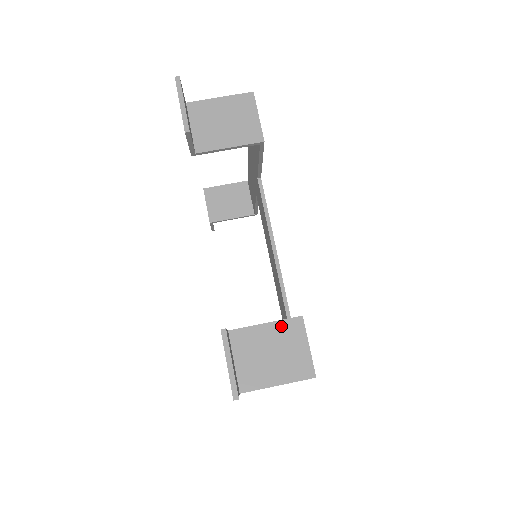
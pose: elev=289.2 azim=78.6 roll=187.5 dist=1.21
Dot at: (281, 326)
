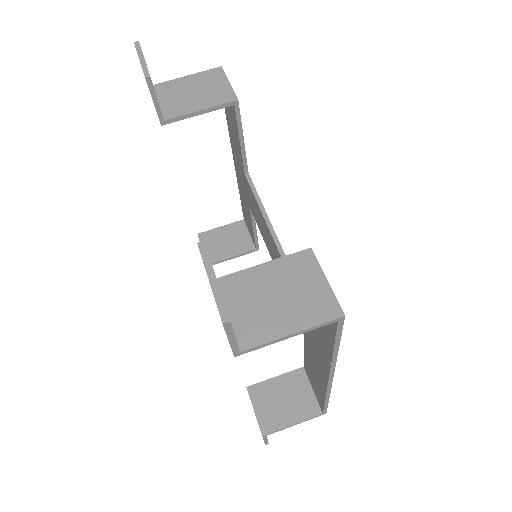
Dot at: (285, 263)
